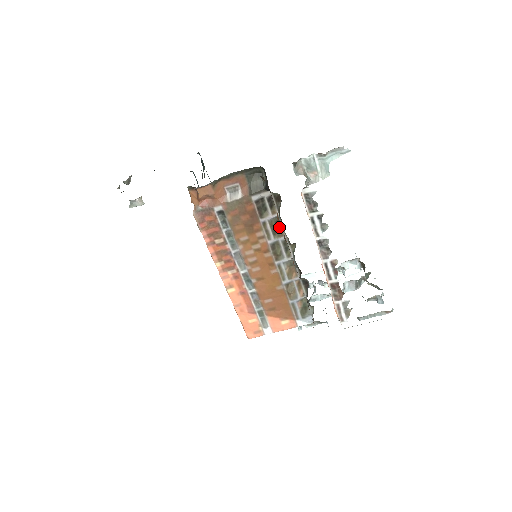
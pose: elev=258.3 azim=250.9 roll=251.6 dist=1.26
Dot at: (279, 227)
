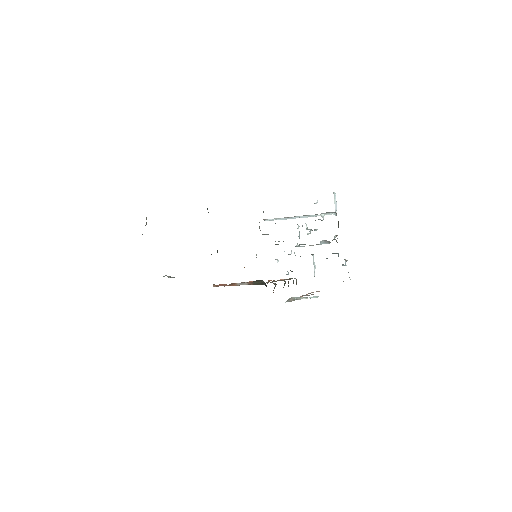
Dot at: occluded
